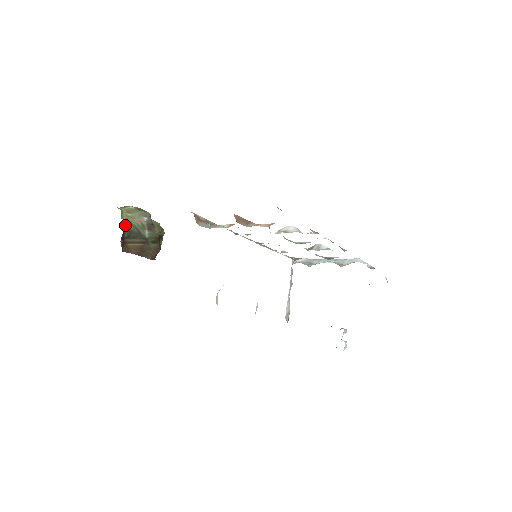
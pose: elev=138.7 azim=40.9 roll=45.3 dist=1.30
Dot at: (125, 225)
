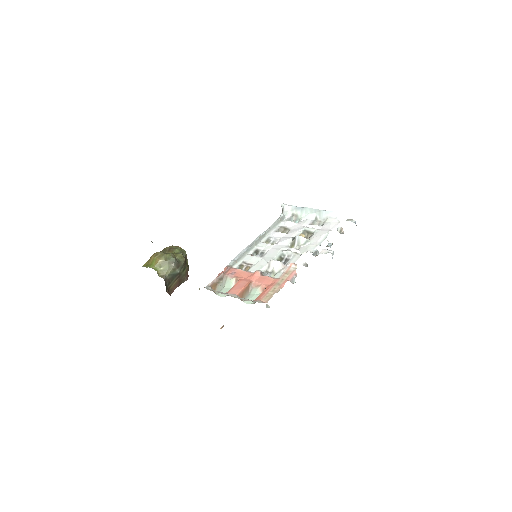
Dot at: occluded
